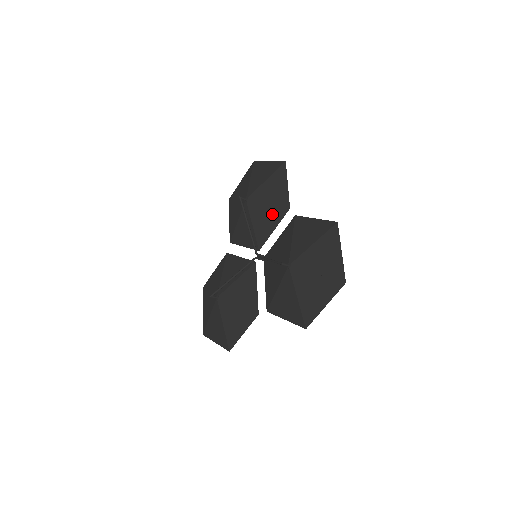
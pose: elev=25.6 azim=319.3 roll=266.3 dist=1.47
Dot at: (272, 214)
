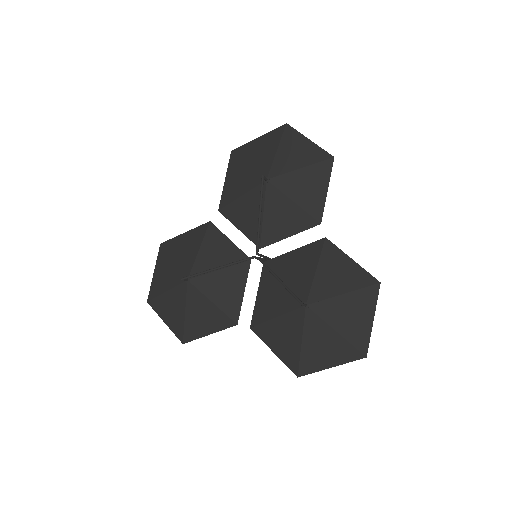
Dot at: (295, 217)
